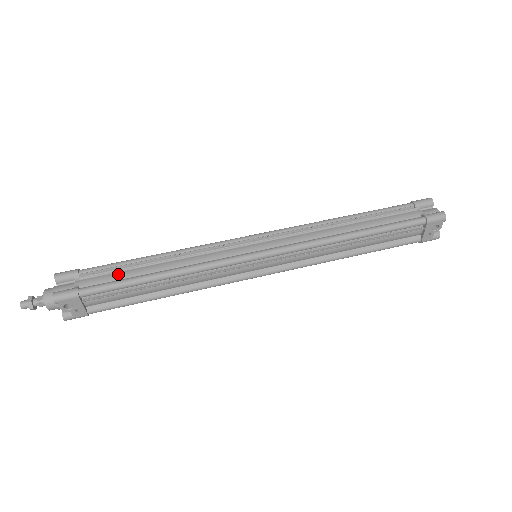
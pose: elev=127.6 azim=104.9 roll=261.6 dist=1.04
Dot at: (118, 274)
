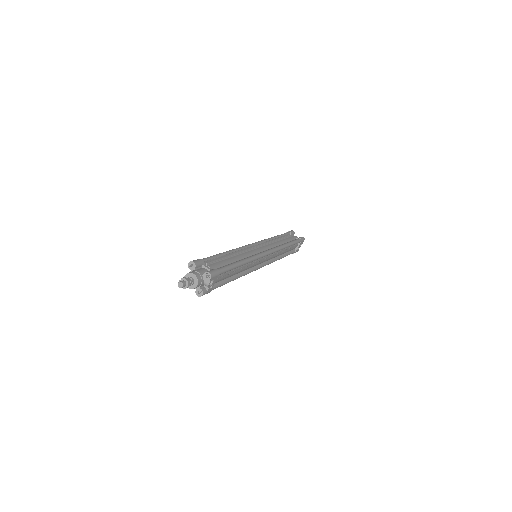
Dot at: (222, 262)
